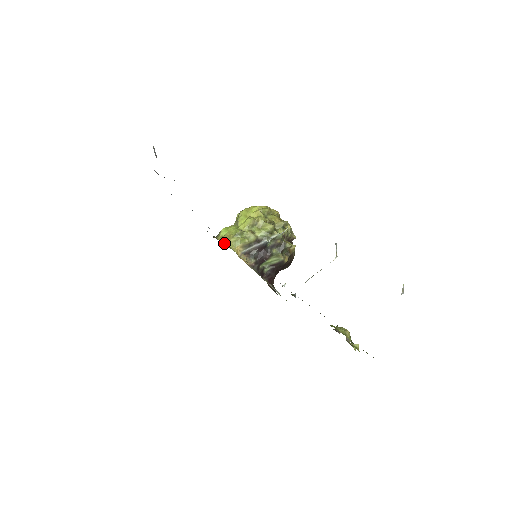
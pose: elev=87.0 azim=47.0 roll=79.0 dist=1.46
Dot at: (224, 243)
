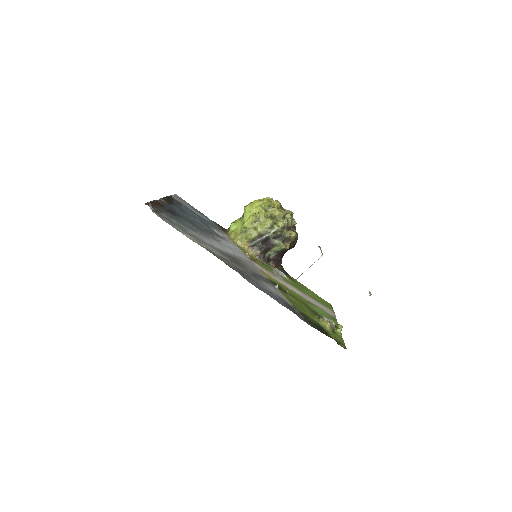
Dot at: (233, 239)
